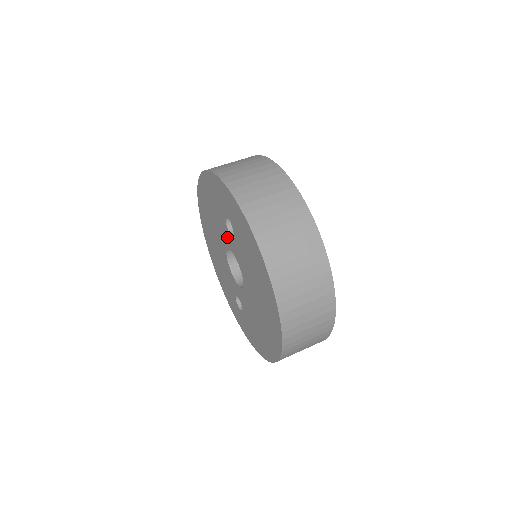
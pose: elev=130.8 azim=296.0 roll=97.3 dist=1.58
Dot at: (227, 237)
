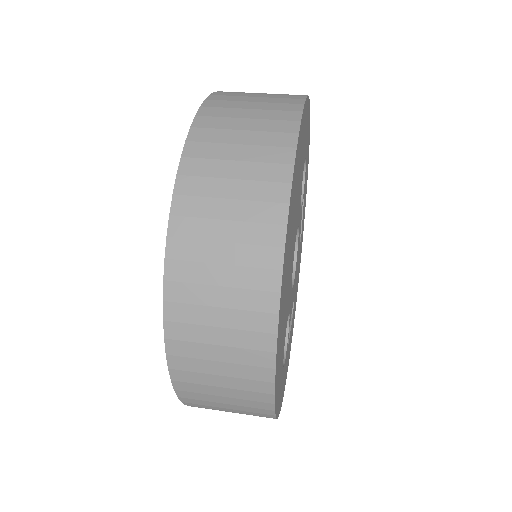
Dot at: occluded
